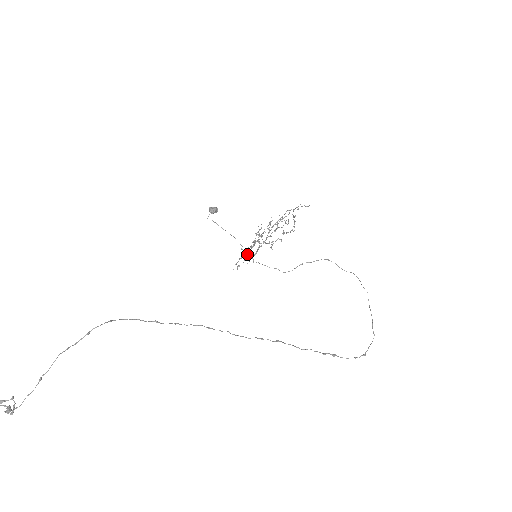
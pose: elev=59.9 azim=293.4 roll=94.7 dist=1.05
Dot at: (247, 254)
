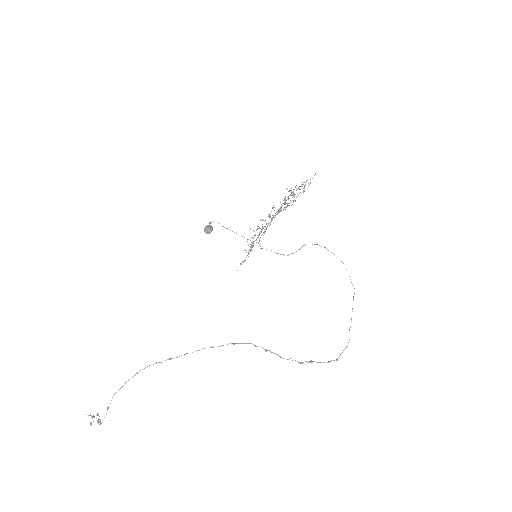
Dot at: occluded
